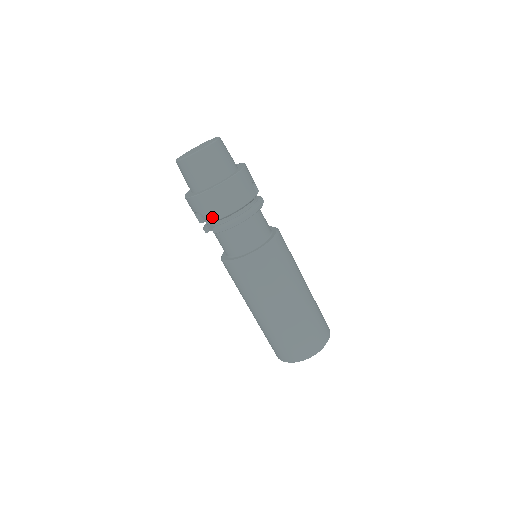
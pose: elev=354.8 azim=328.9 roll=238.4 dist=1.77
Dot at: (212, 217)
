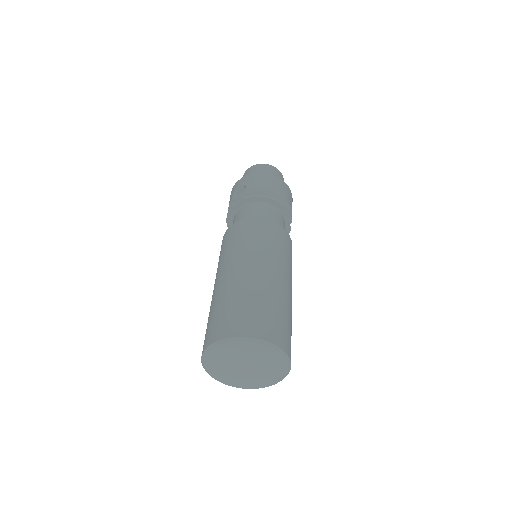
Dot at: (254, 186)
